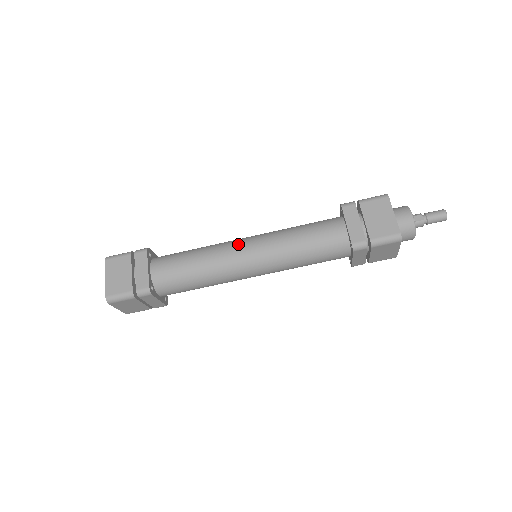
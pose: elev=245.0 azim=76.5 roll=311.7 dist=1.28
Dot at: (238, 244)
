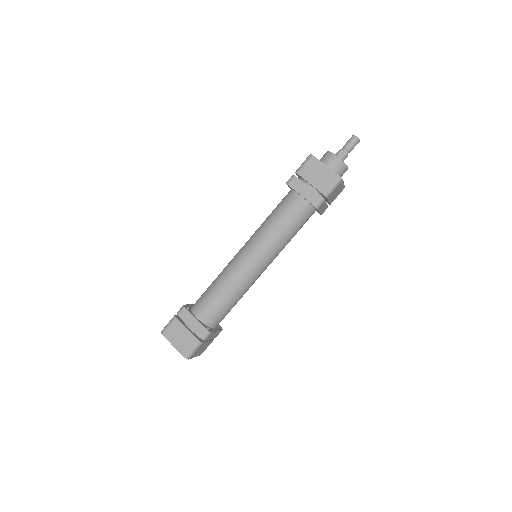
Dot at: (240, 259)
